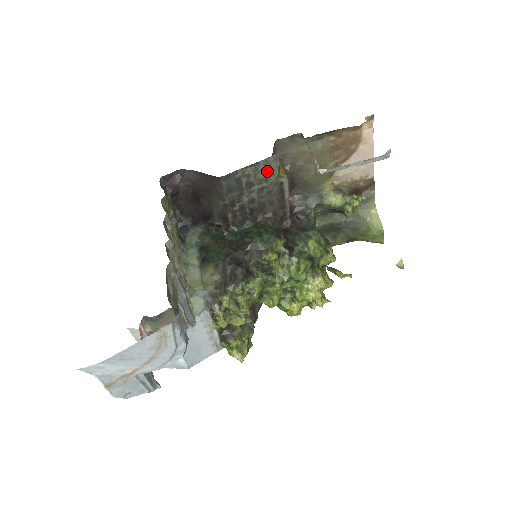
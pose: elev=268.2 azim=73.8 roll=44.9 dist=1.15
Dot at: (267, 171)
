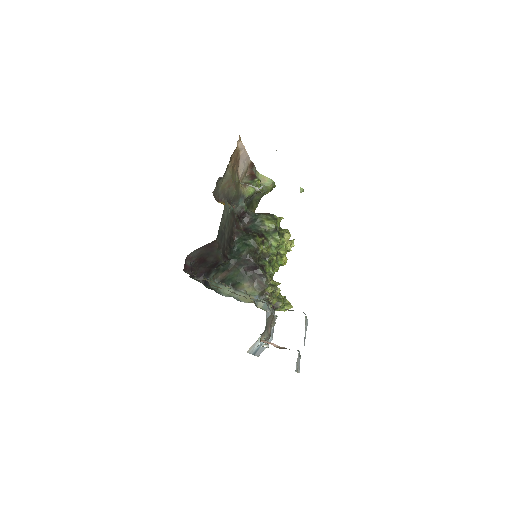
Dot at: (226, 212)
